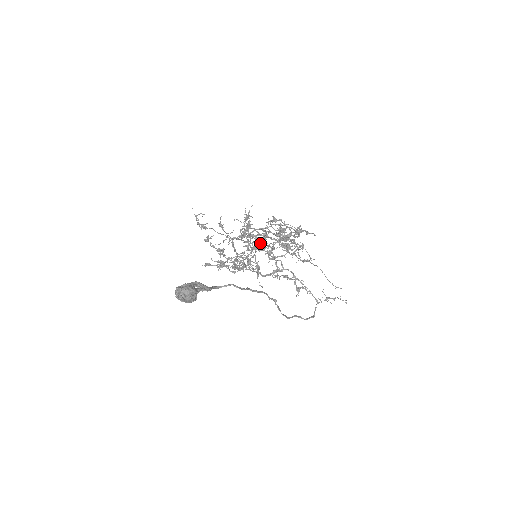
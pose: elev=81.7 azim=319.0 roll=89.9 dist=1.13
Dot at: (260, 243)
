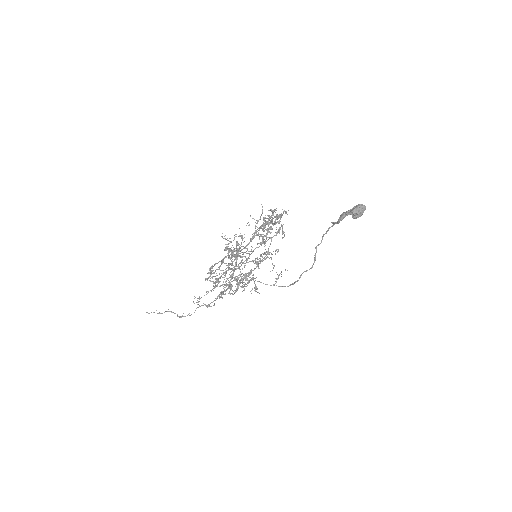
Dot at: (210, 276)
